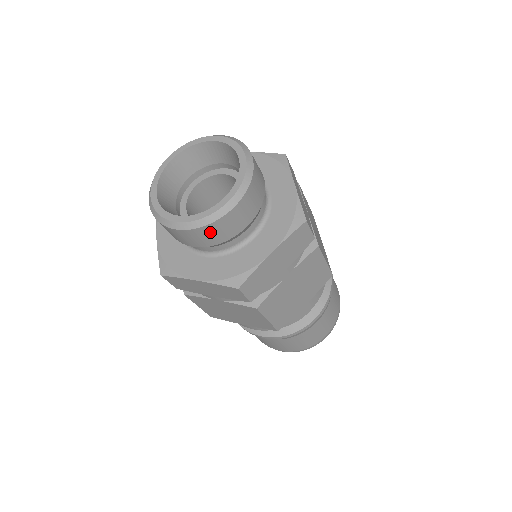
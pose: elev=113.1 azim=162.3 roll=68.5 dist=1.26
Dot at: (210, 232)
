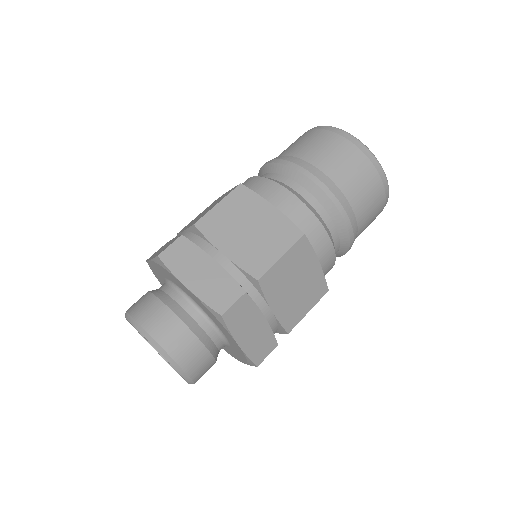
Dot at: (202, 375)
